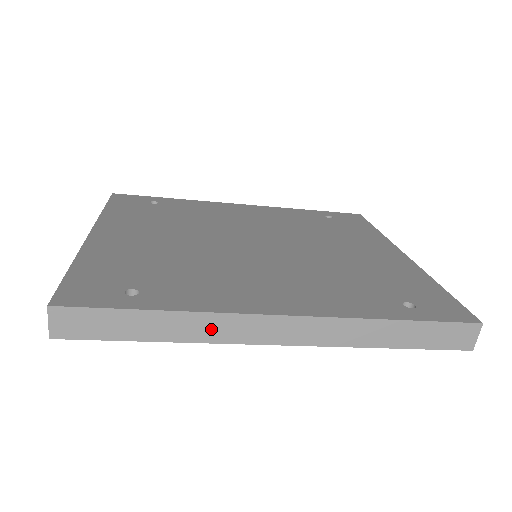
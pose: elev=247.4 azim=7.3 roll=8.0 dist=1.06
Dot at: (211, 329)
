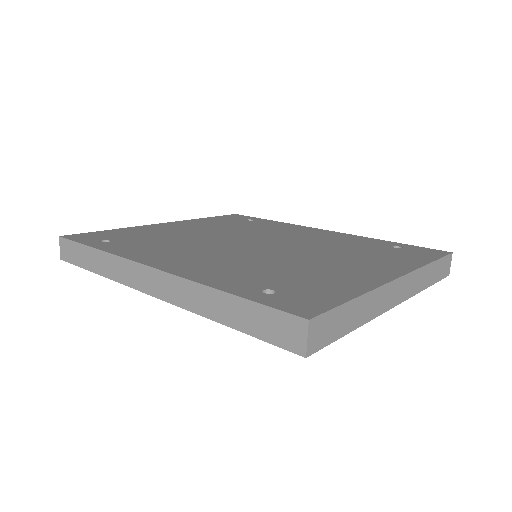
Dot at: (117, 270)
